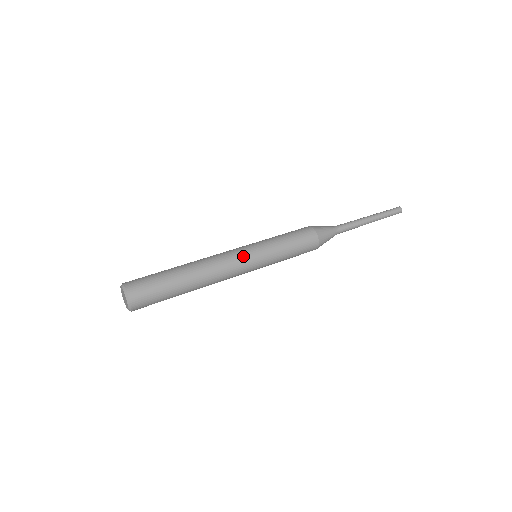
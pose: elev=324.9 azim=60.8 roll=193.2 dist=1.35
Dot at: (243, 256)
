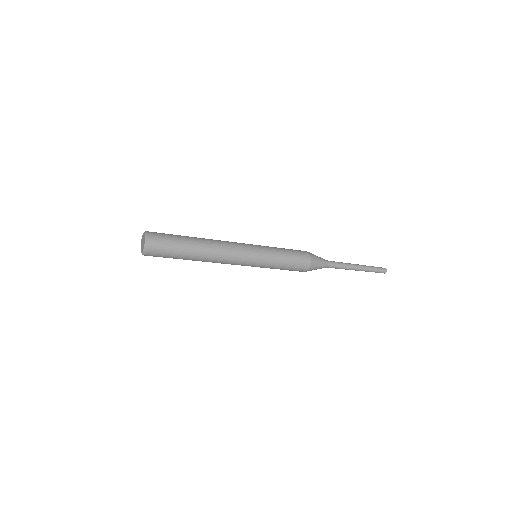
Dot at: (246, 246)
